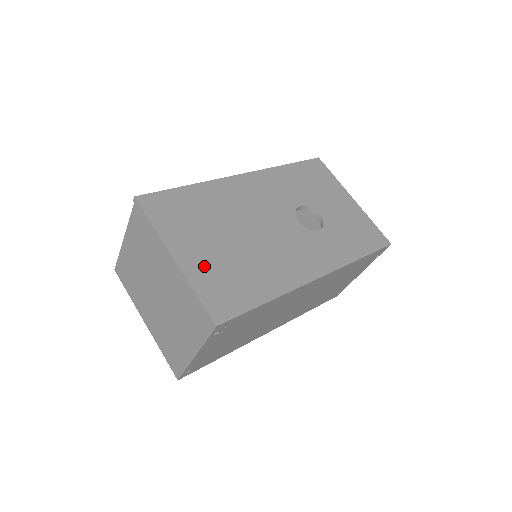
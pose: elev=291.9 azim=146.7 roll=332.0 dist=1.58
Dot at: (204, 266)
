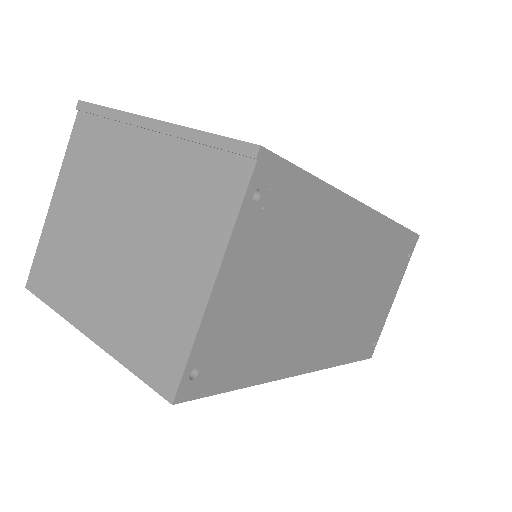
Dot at: occluded
